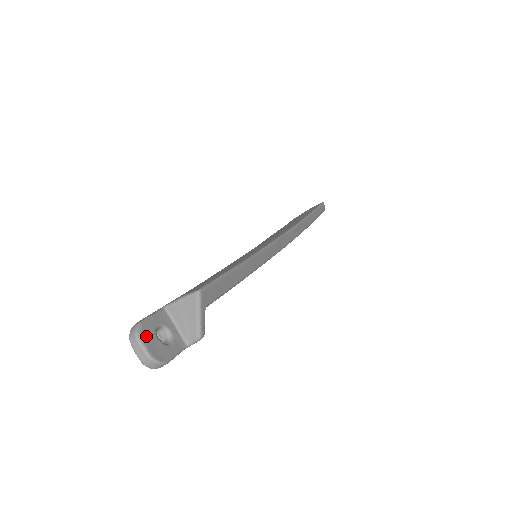
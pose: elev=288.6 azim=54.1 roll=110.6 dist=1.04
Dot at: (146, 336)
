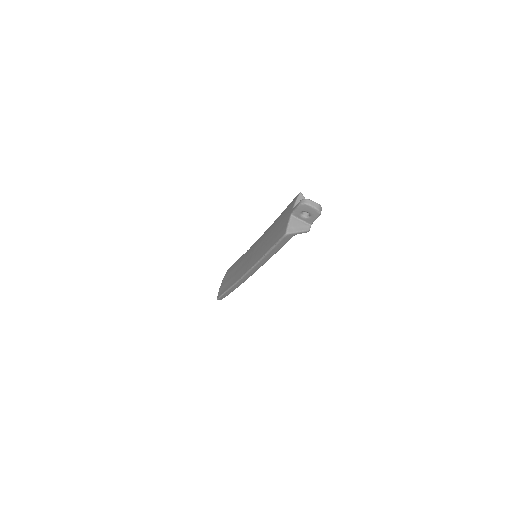
Dot at: (308, 201)
